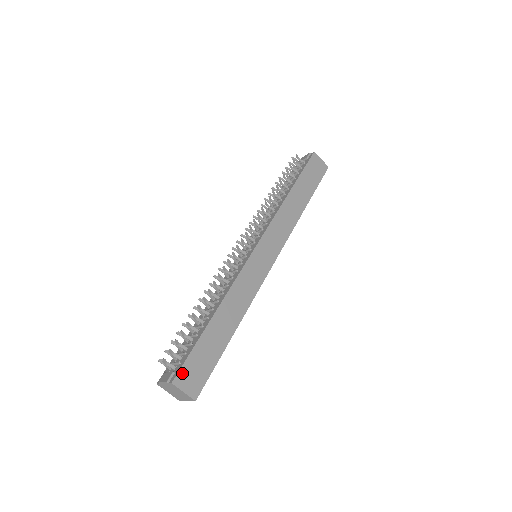
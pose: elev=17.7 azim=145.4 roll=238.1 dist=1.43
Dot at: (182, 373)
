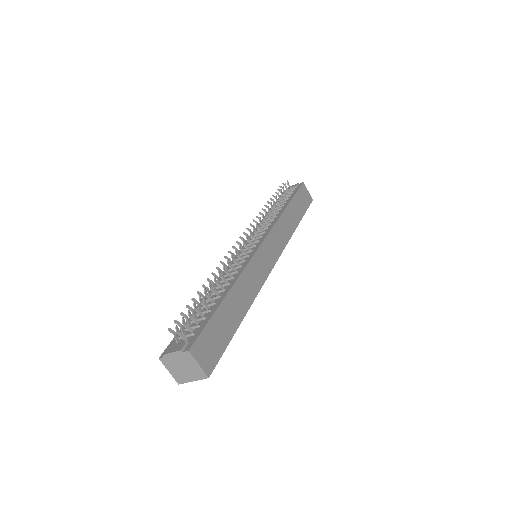
Dot at: (198, 343)
